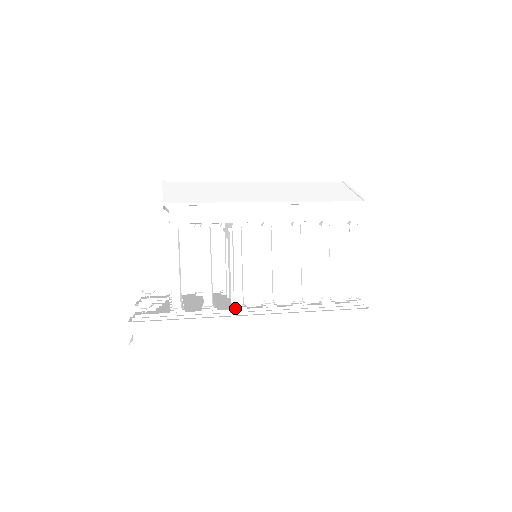
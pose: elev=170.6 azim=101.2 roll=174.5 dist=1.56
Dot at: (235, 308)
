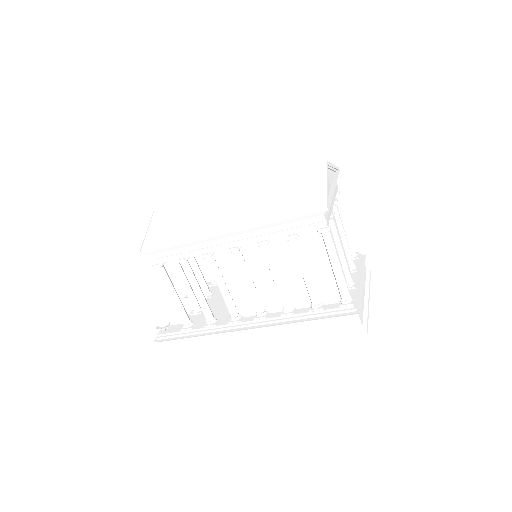
Dot at: (230, 323)
